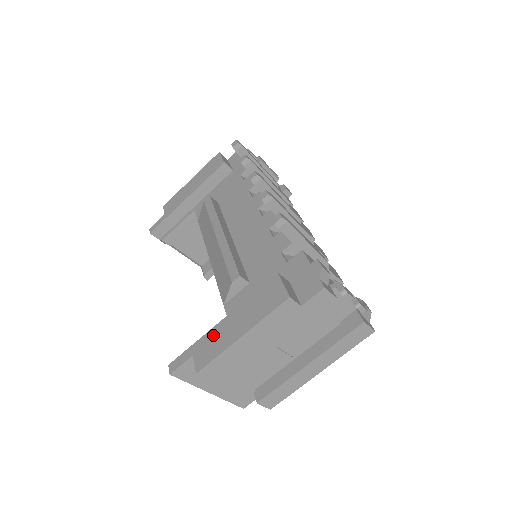
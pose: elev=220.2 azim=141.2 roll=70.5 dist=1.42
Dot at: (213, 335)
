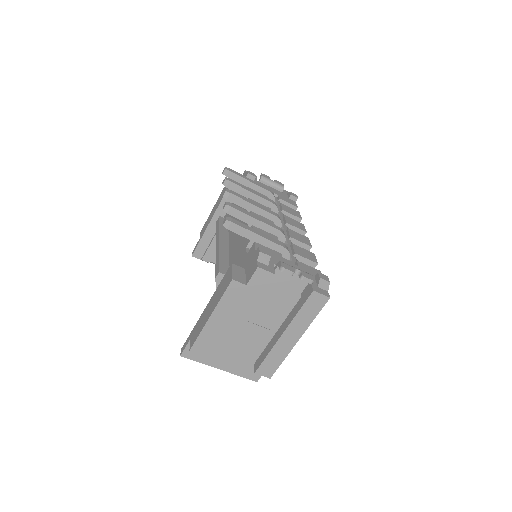
Dot at: (200, 320)
